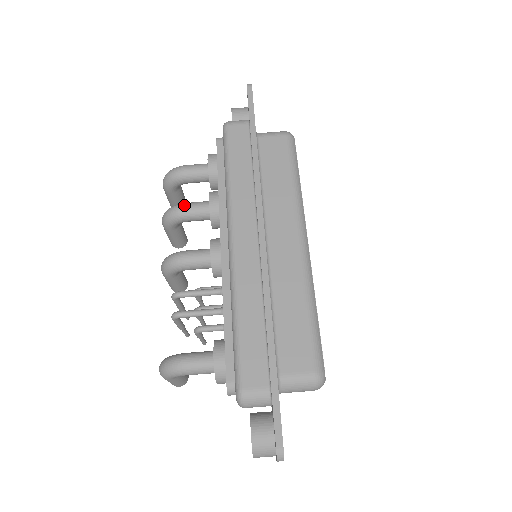
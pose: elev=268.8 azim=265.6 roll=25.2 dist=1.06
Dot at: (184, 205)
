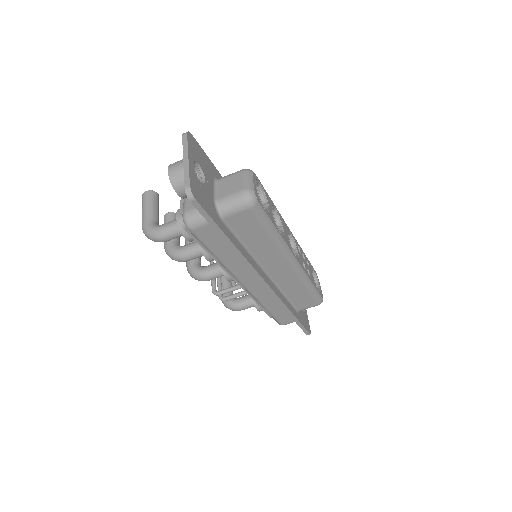
Dot at: (185, 259)
